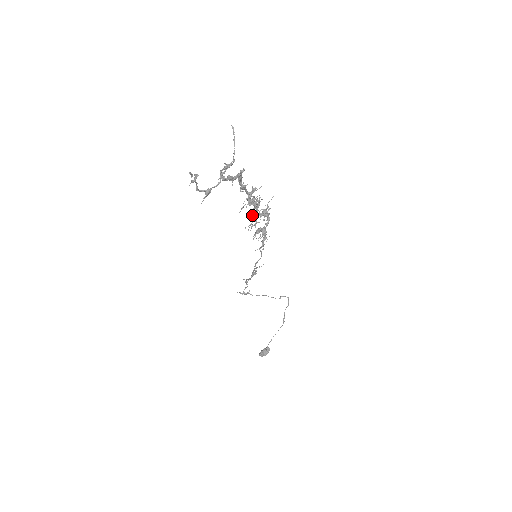
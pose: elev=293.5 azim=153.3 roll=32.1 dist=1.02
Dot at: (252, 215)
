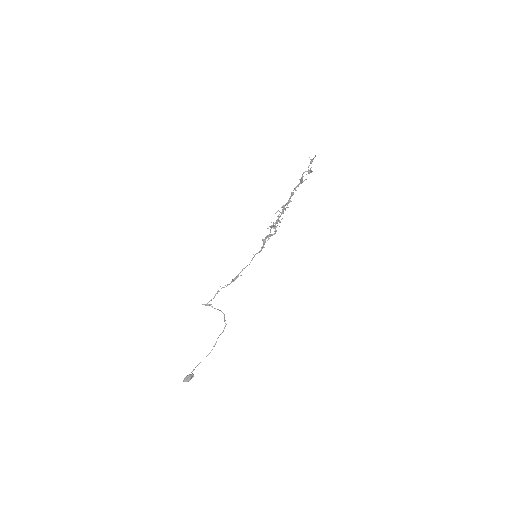
Dot at: occluded
